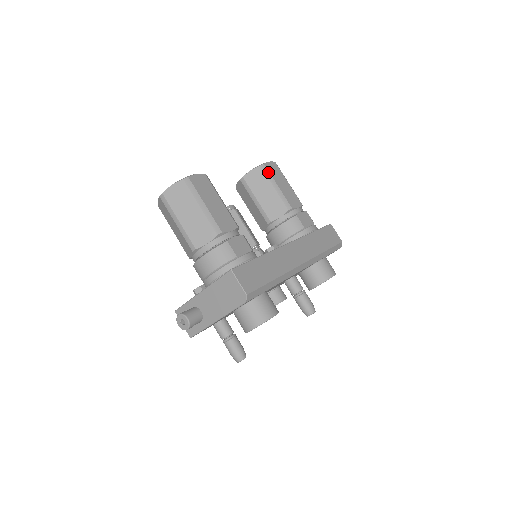
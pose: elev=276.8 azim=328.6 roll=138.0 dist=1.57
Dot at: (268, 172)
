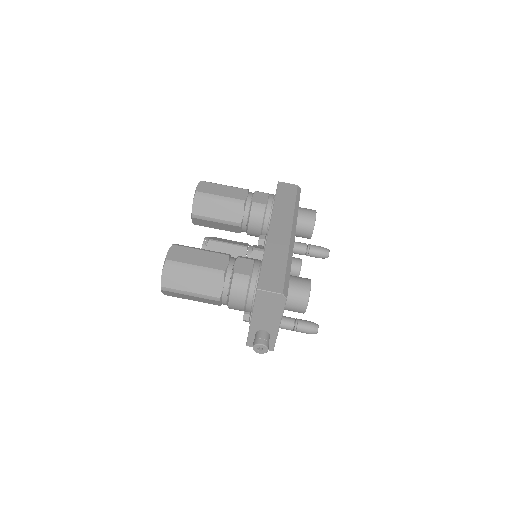
Dot at: (205, 194)
